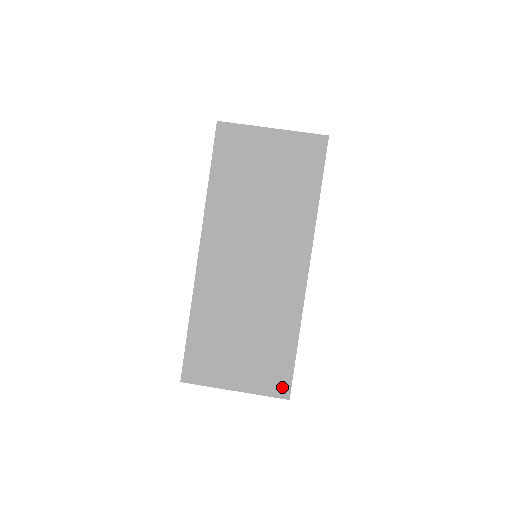
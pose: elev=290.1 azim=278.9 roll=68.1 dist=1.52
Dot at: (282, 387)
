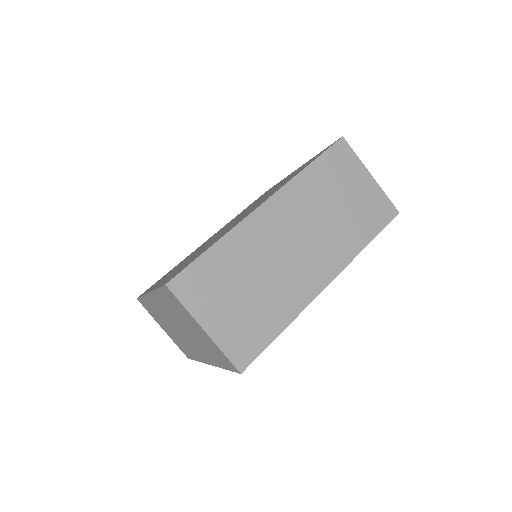
Dot at: (244, 358)
